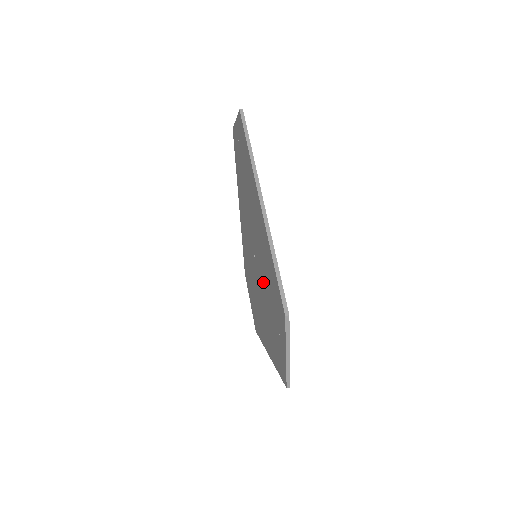
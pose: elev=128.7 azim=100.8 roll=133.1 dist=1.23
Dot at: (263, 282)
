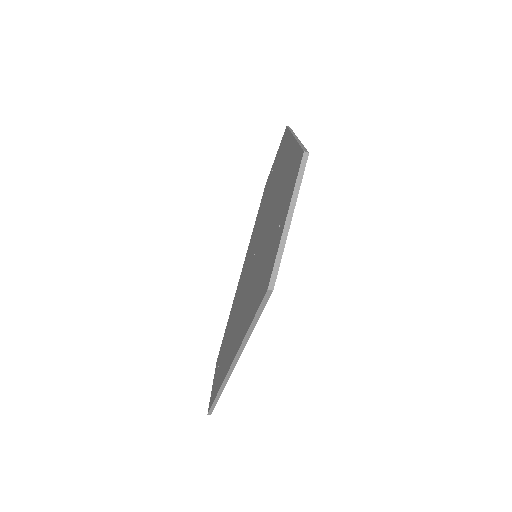
Dot at: (238, 306)
